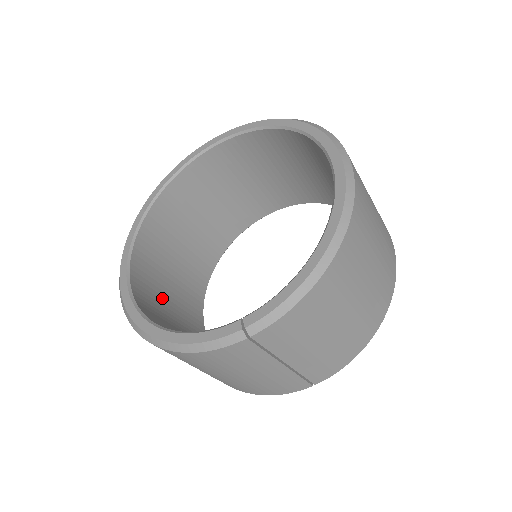
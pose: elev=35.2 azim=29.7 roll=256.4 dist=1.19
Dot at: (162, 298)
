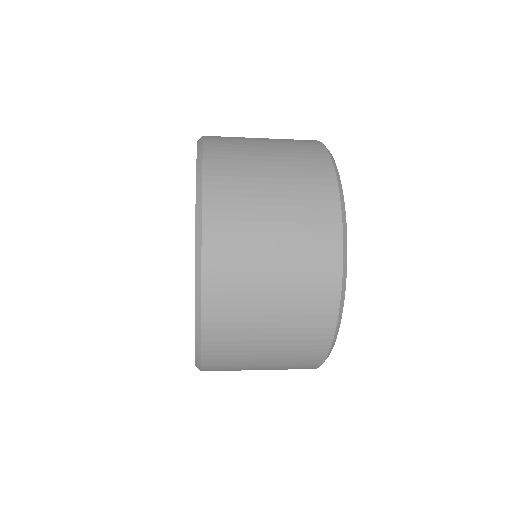
Dot at: occluded
